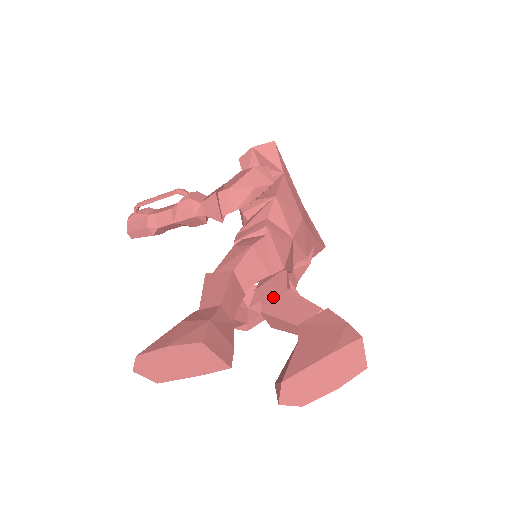
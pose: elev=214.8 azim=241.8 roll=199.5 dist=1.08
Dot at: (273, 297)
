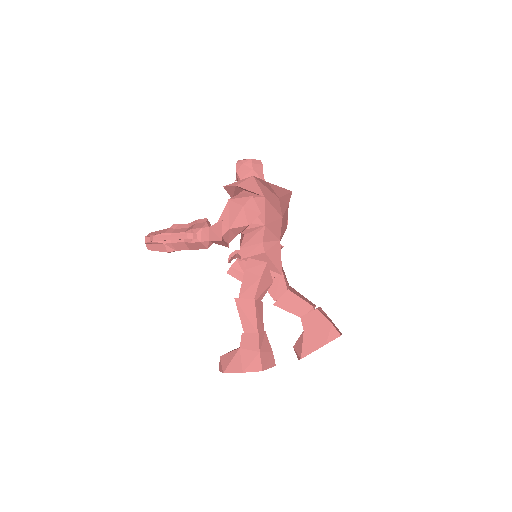
Dot at: (278, 293)
